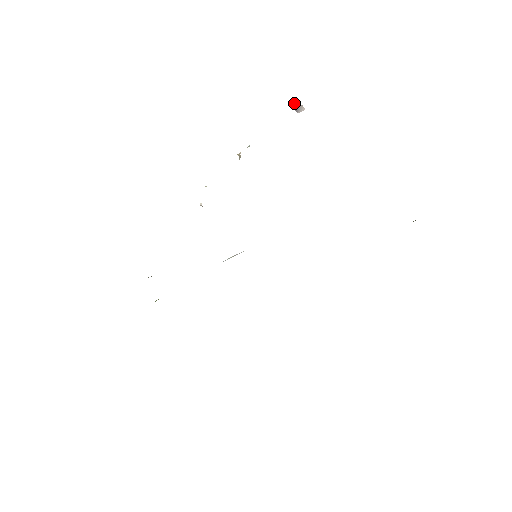
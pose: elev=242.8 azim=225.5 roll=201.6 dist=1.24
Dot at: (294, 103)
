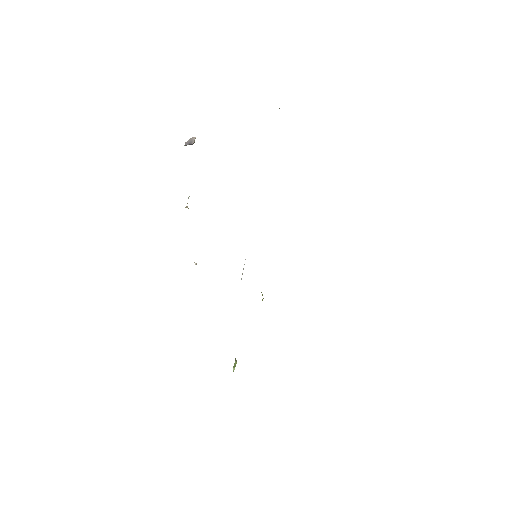
Dot at: (186, 142)
